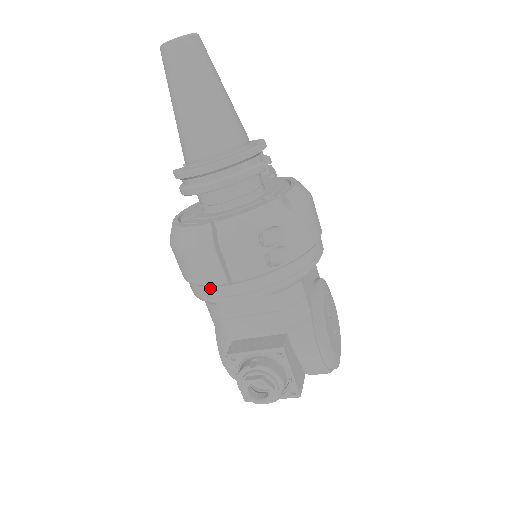
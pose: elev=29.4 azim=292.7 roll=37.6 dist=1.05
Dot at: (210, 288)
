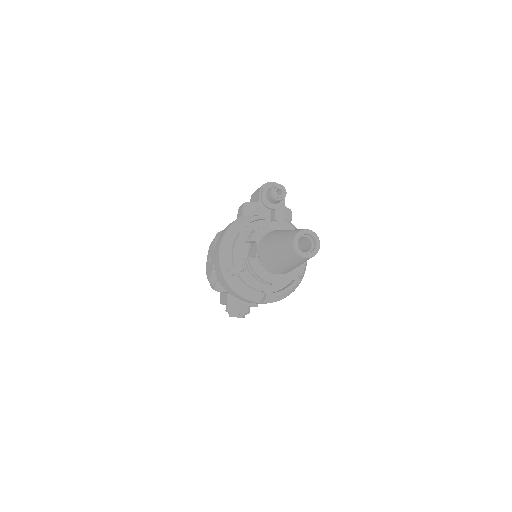
Dot at: occluded
